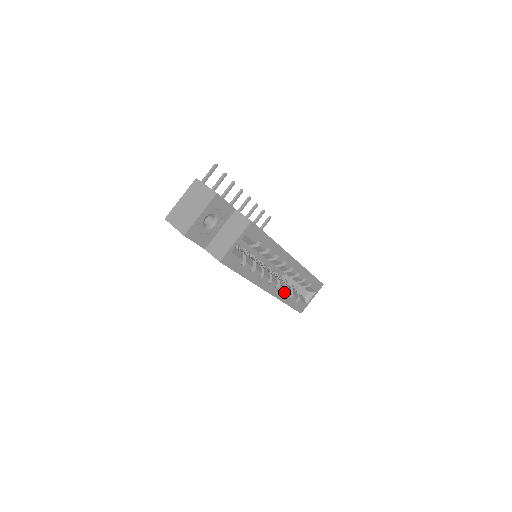
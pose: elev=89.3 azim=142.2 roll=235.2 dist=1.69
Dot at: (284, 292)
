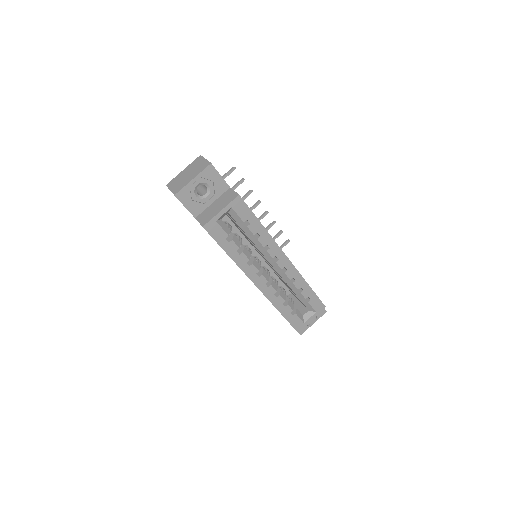
Dot at: (277, 296)
